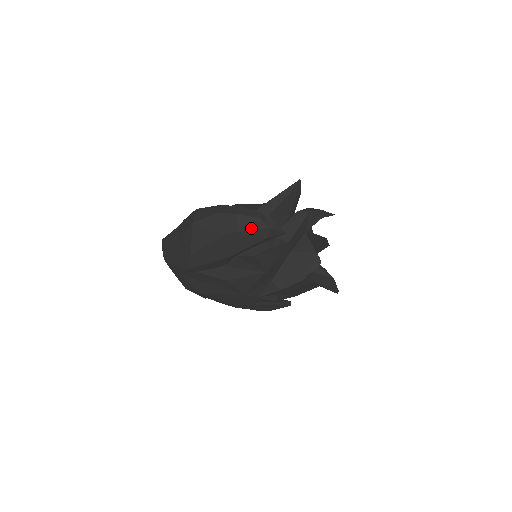
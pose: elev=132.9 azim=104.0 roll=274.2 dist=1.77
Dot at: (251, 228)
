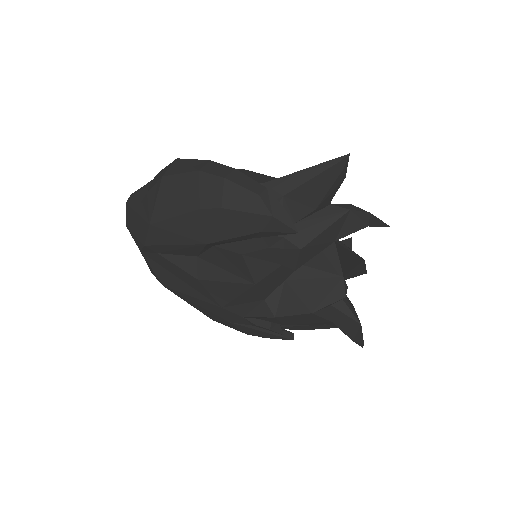
Dot at: (242, 208)
